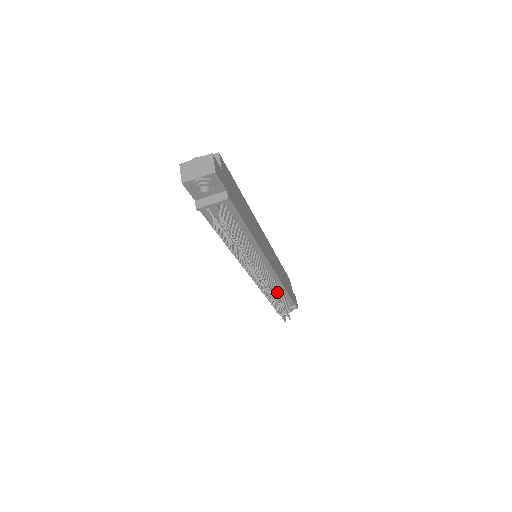
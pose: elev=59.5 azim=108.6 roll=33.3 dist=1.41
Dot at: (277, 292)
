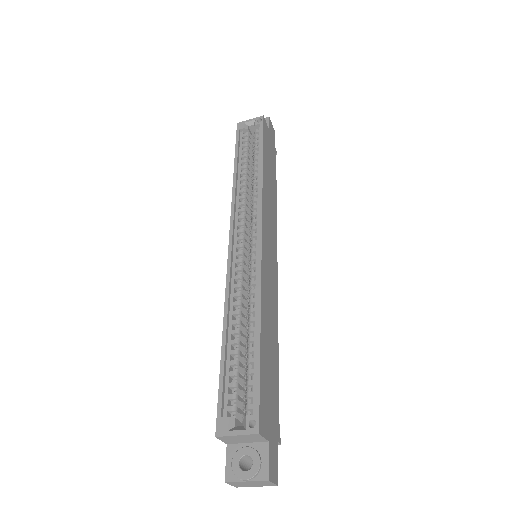
Dot at: occluded
